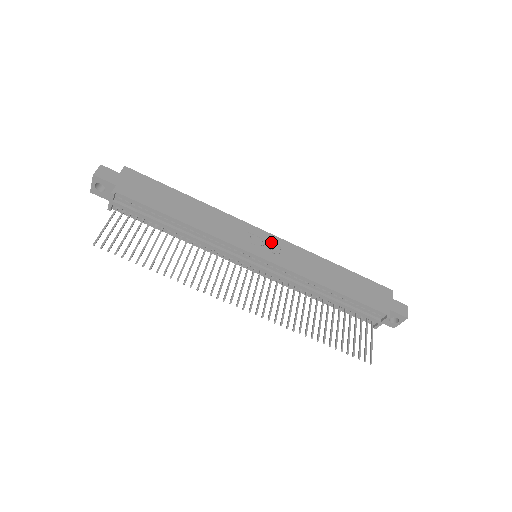
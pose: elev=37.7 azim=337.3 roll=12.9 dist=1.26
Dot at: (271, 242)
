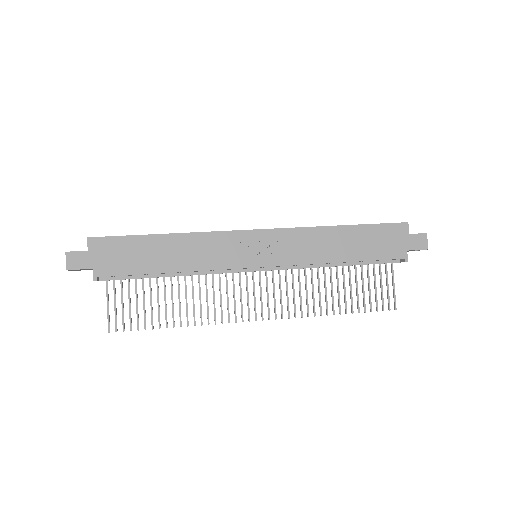
Dot at: (265, 240)
